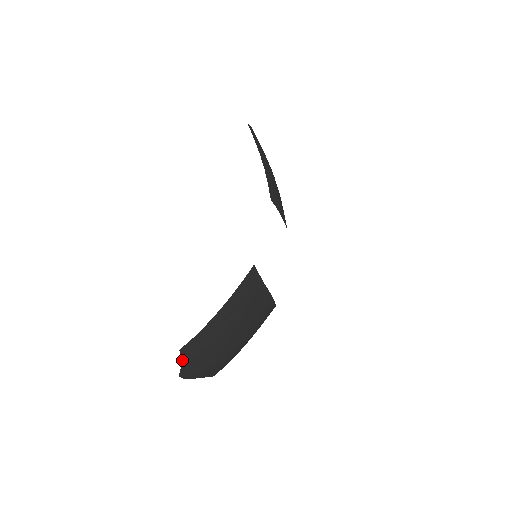
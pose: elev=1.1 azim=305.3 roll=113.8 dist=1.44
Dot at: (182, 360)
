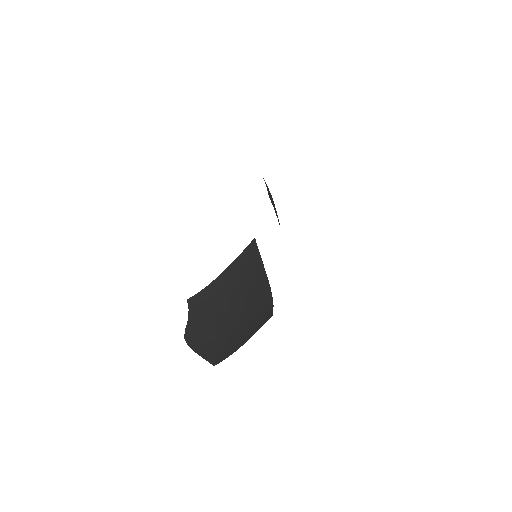
Dot at: (189, 314)
